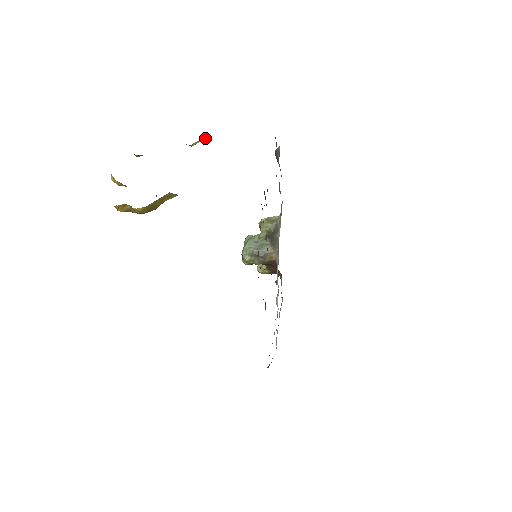
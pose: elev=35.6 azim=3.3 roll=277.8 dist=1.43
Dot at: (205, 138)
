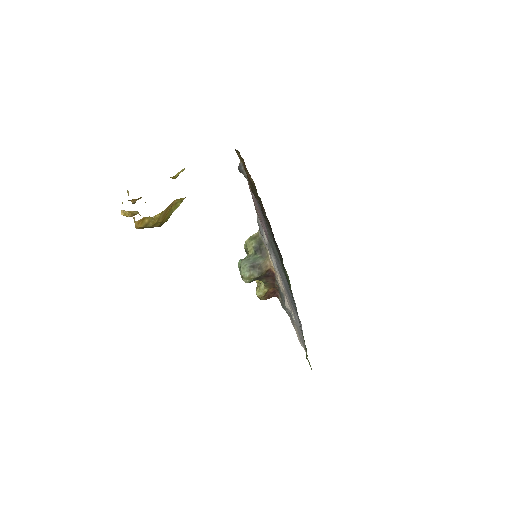
Dot at: (183, 169)
